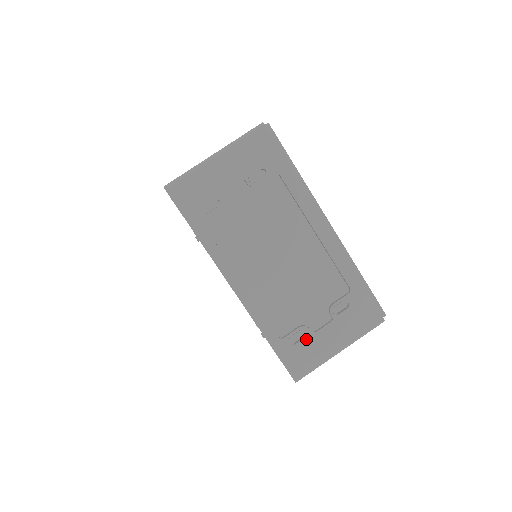
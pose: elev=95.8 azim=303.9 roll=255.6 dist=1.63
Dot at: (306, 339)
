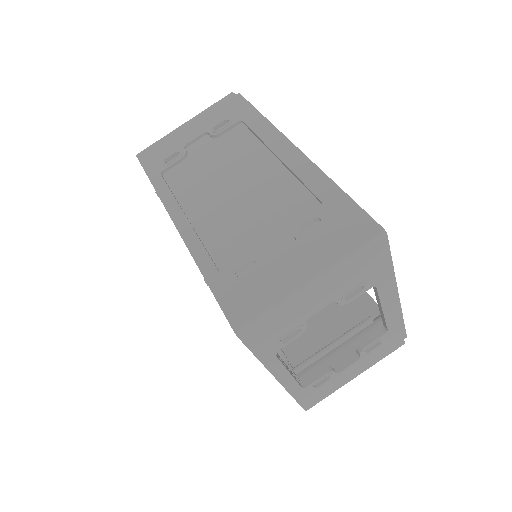
Dot at: (256, 270)
